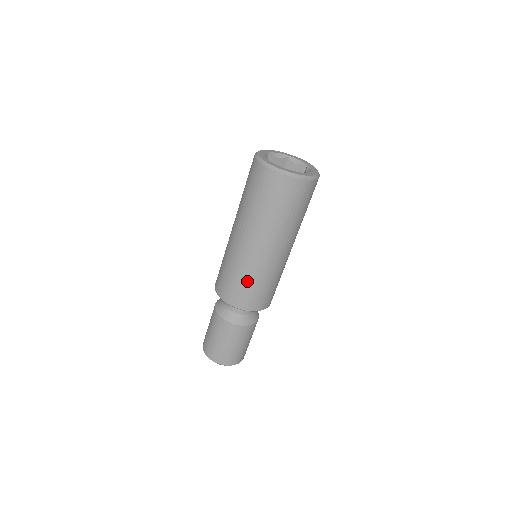
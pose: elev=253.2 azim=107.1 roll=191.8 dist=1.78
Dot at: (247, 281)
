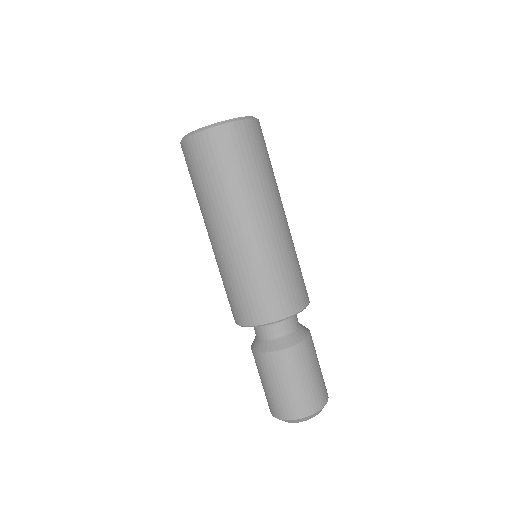
Dot at: (260, 279)
